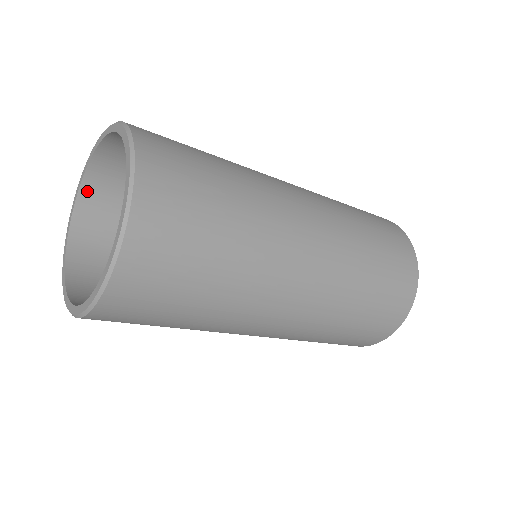
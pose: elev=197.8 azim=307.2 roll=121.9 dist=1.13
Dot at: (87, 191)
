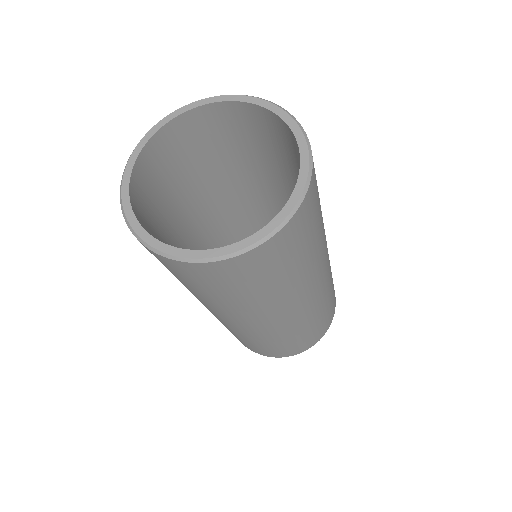
Dot at: (148, 150)
